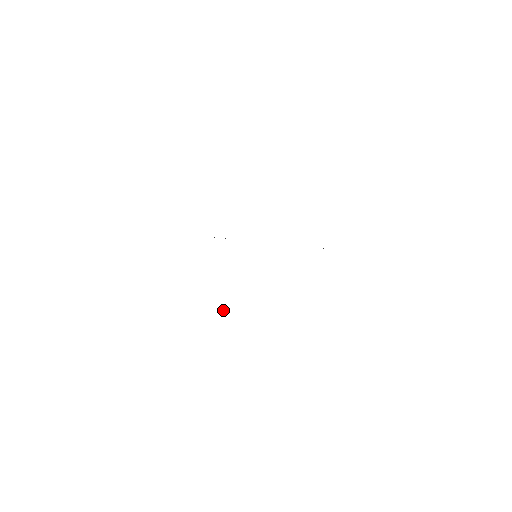
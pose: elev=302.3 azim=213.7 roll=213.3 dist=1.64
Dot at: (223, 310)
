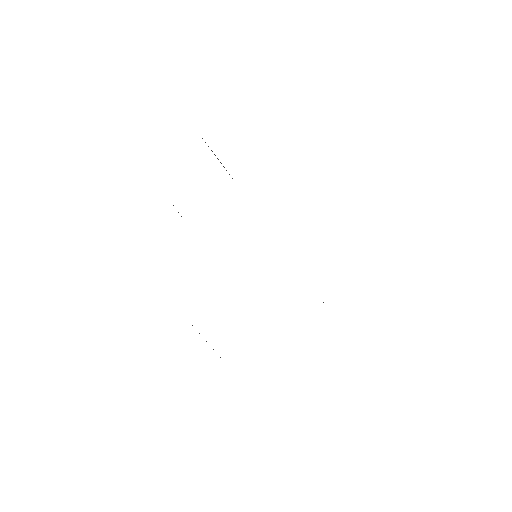
Dot at: occluded
